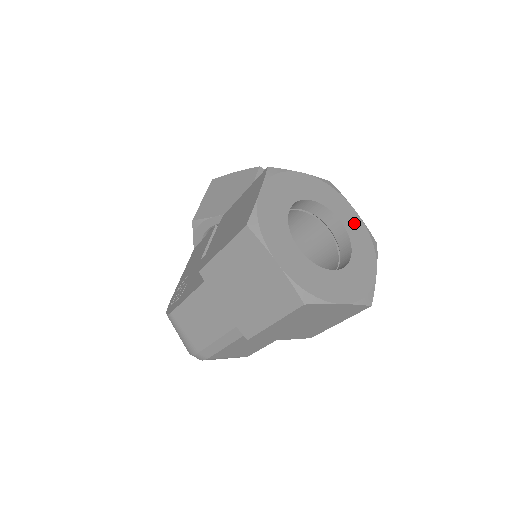
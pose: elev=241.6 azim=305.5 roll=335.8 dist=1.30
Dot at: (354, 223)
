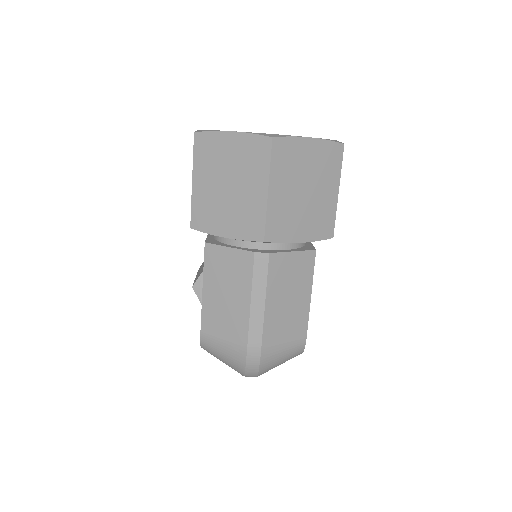
Dot at: occluded
